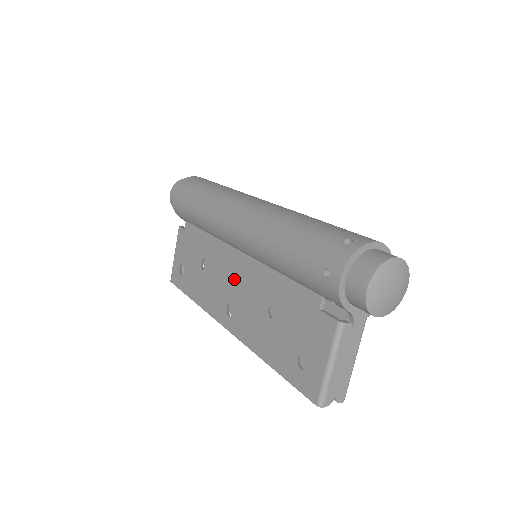
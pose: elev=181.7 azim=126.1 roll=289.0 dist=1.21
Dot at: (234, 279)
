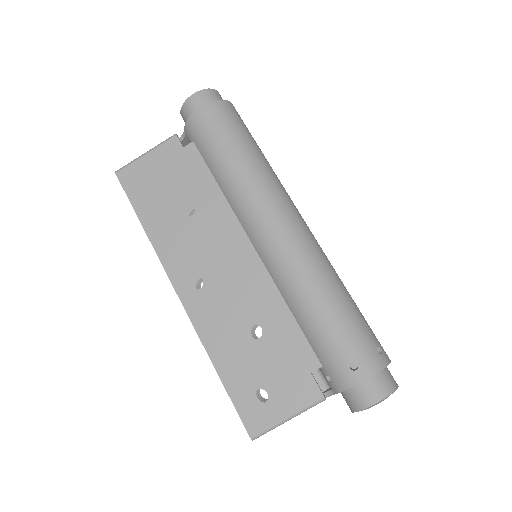
Dot at: (226, 263)
